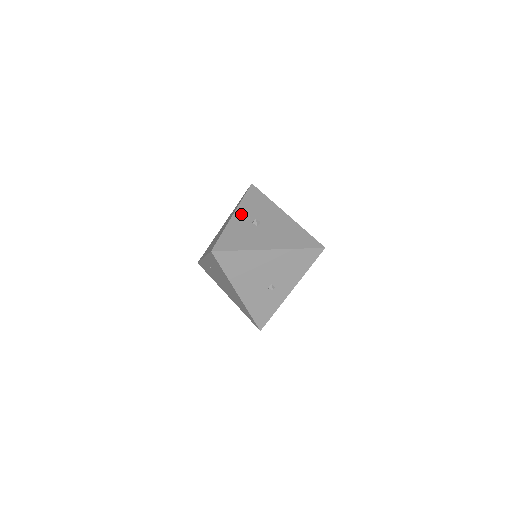
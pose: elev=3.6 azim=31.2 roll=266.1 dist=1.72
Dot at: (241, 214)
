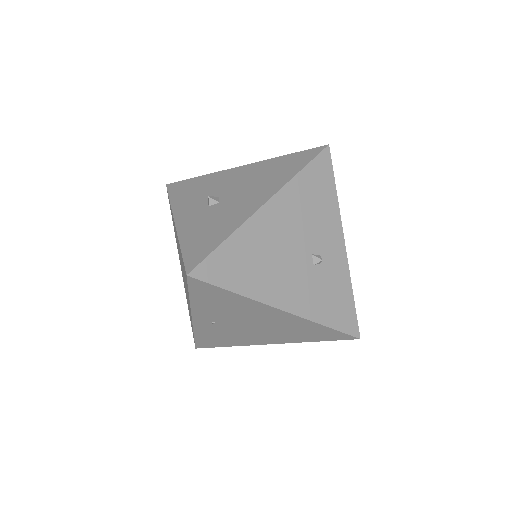
Dot at: (184, 212)
